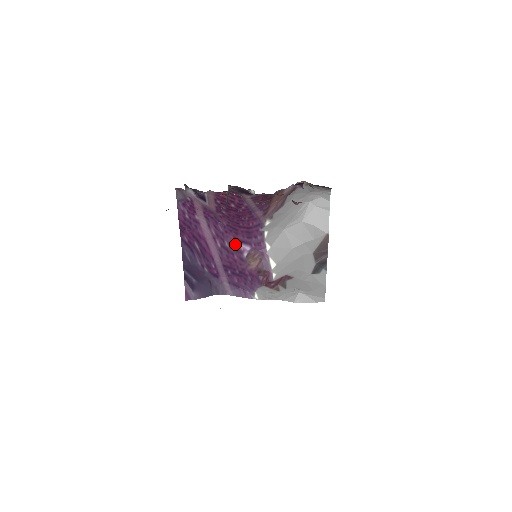
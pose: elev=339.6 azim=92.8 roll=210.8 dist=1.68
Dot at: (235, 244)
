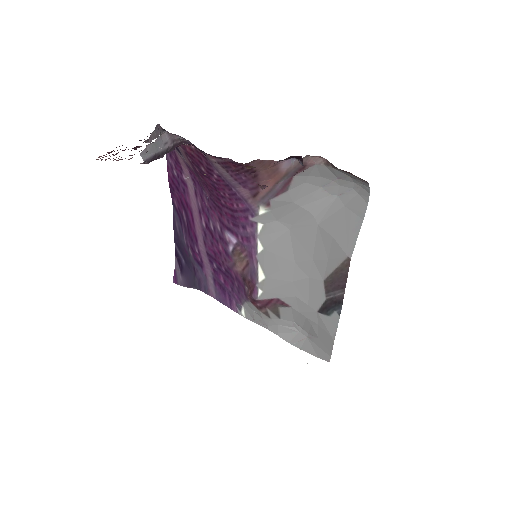
Dot at: (220, 229)
